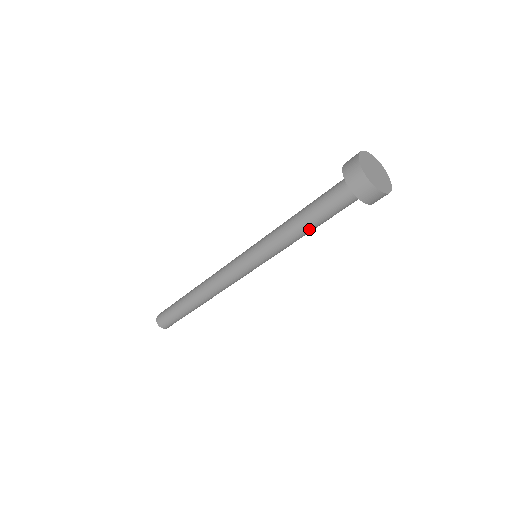
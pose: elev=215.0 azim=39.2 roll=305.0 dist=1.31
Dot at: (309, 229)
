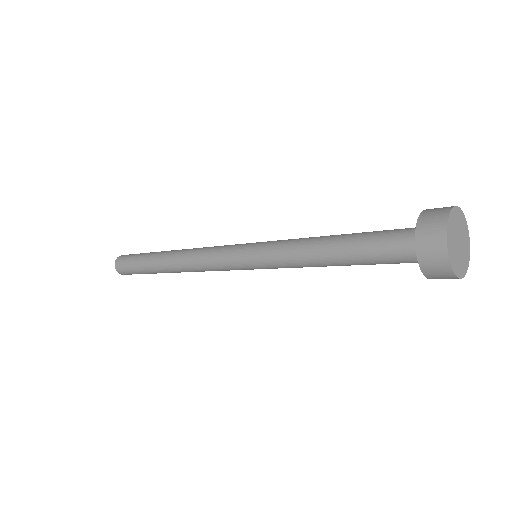
Dot at: (340, 265)
